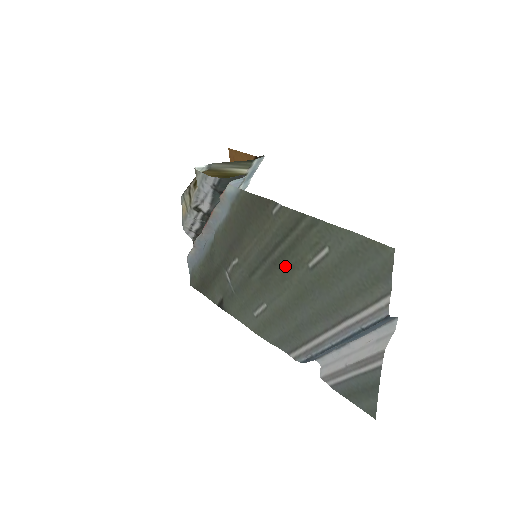
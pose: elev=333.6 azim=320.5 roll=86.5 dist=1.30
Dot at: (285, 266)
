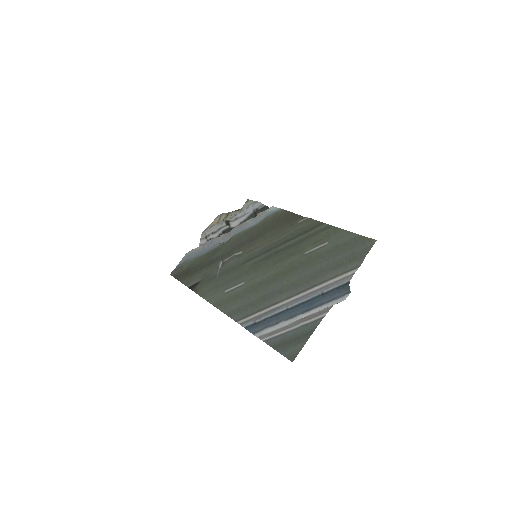
Dot at: (284, 254)
